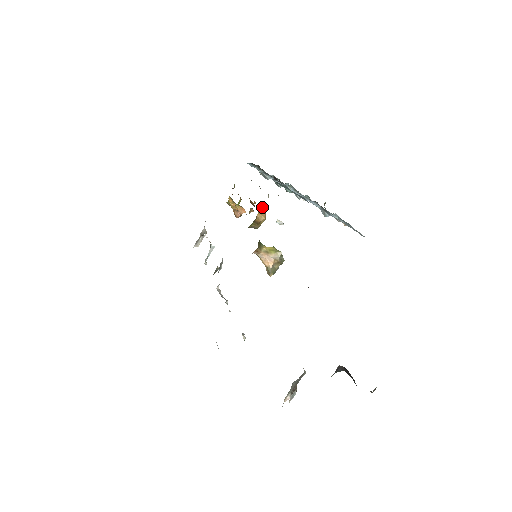
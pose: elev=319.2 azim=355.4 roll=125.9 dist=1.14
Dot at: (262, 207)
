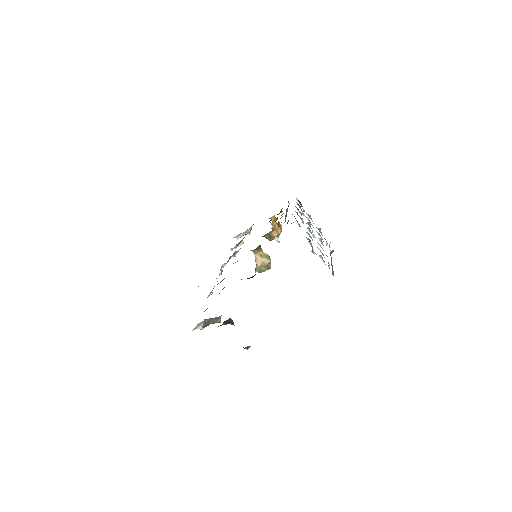
Dot at: (280, 228)
